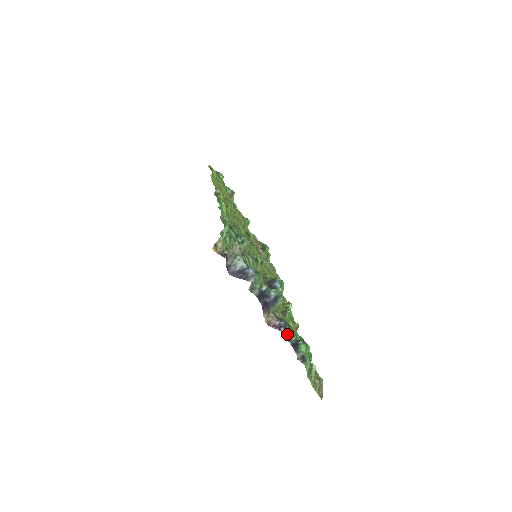
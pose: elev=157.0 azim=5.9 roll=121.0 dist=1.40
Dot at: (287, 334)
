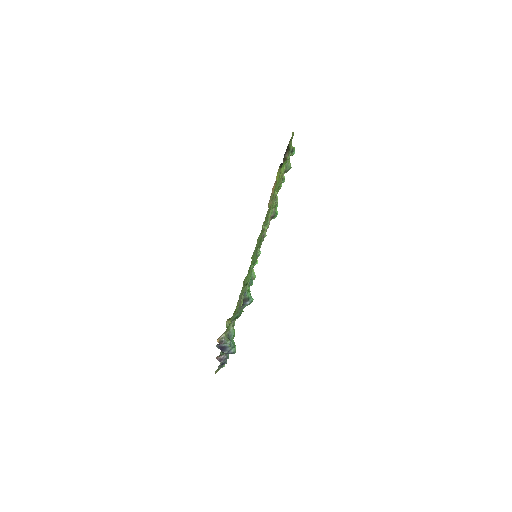
Dot at: occluded
